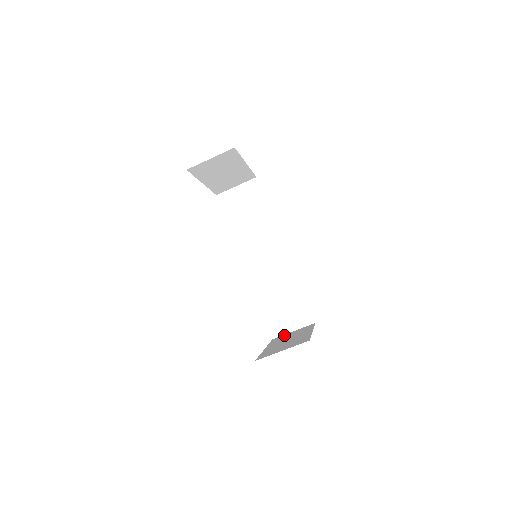
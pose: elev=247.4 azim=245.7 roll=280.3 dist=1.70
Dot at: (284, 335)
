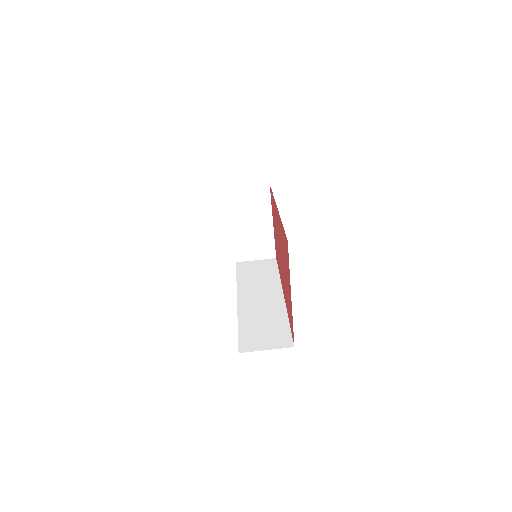
Dot at: occluded
